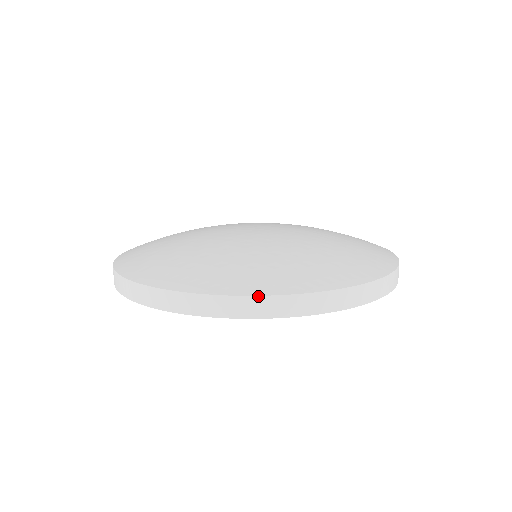
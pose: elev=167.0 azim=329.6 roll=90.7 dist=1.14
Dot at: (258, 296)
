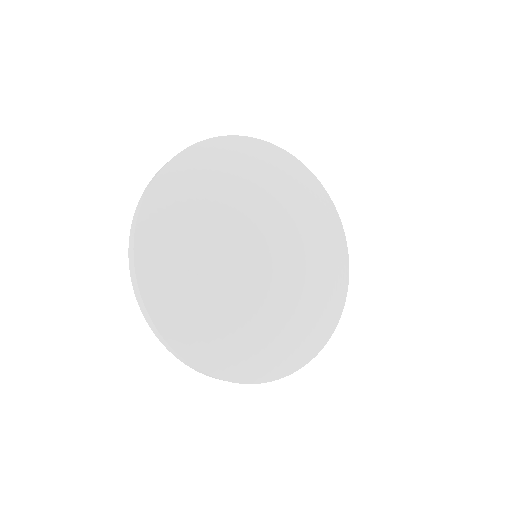
Dot at: occluded
